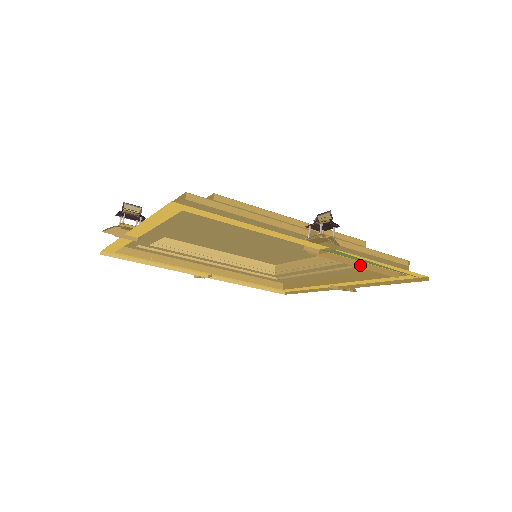
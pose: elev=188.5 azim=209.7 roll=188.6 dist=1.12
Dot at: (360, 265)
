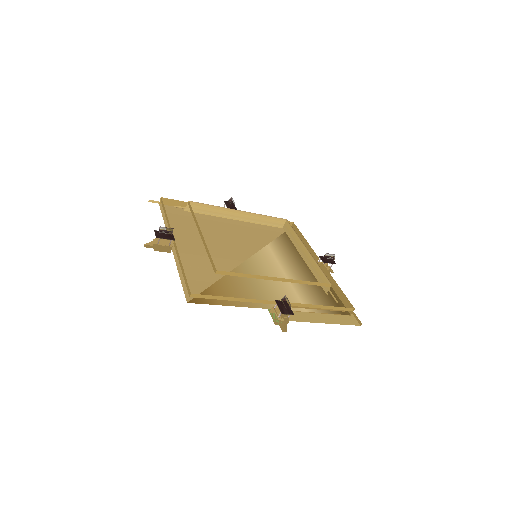
Dot at: (314, 311)
